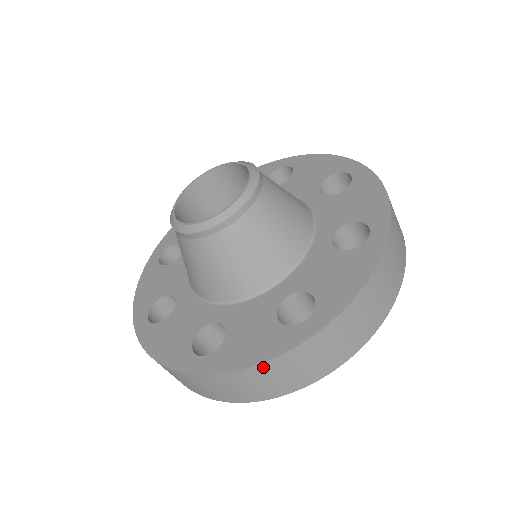
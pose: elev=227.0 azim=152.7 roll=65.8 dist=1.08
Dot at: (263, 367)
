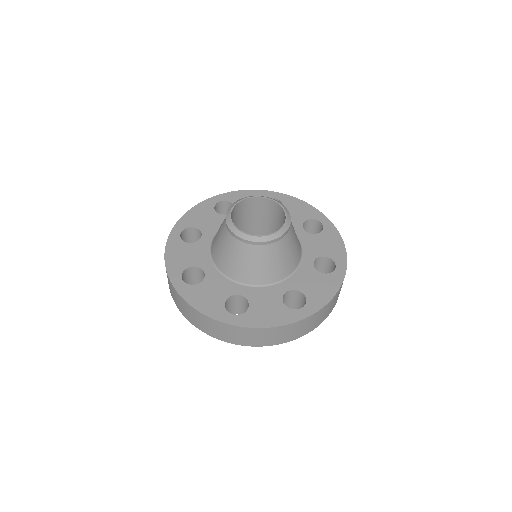
Dot at: (199, 313)
